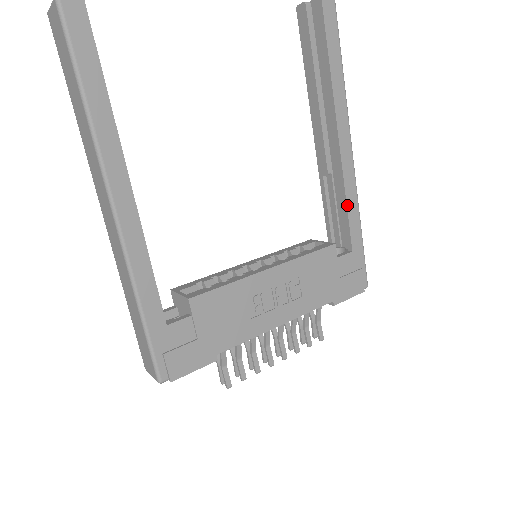
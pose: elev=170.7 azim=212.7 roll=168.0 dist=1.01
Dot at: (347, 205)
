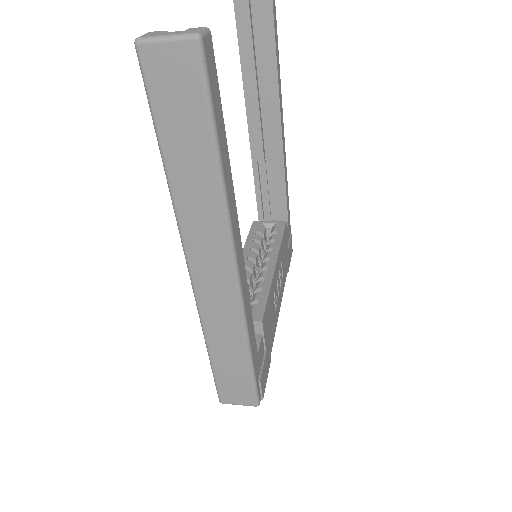
Dot at: (286, 185)
